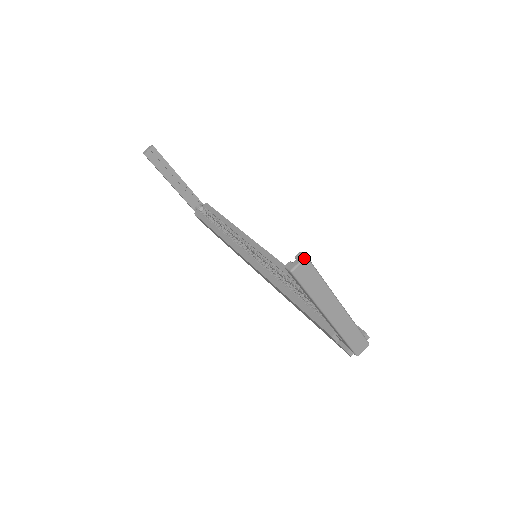
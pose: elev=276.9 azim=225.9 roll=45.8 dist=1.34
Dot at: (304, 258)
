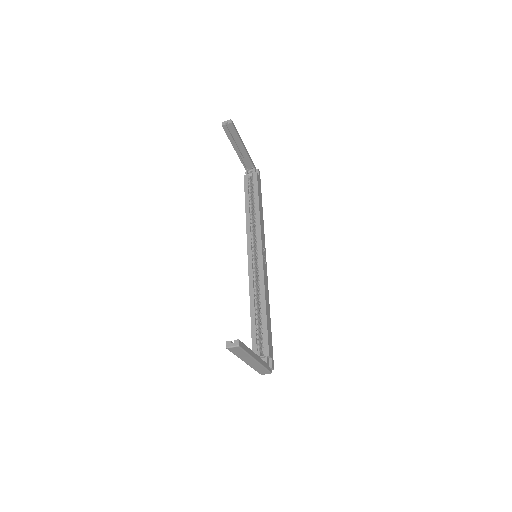
Dot at: (237, 346)
